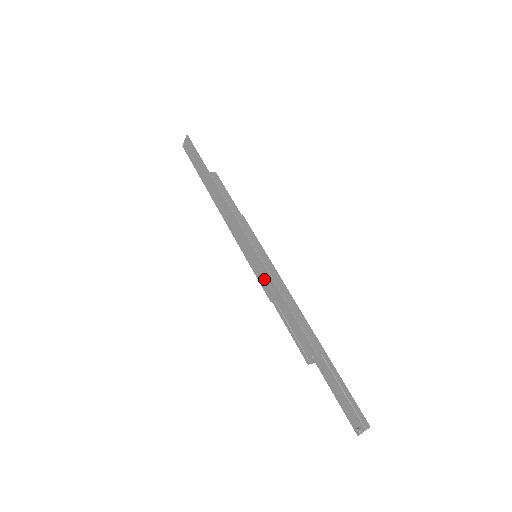
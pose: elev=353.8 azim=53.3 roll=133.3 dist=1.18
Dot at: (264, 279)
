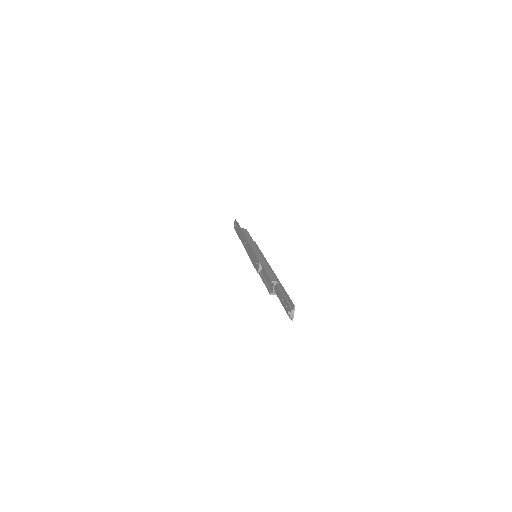
Dot at: (255, 263)
